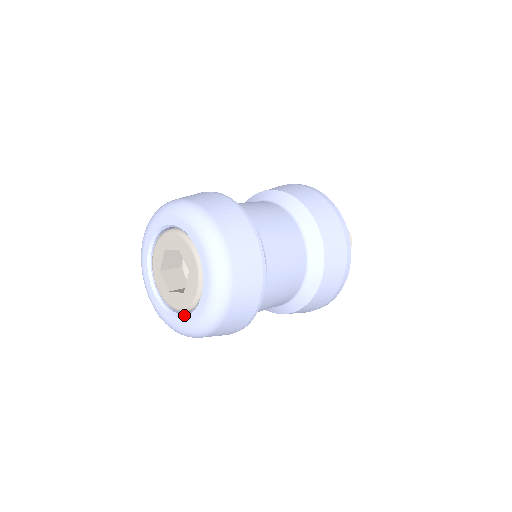
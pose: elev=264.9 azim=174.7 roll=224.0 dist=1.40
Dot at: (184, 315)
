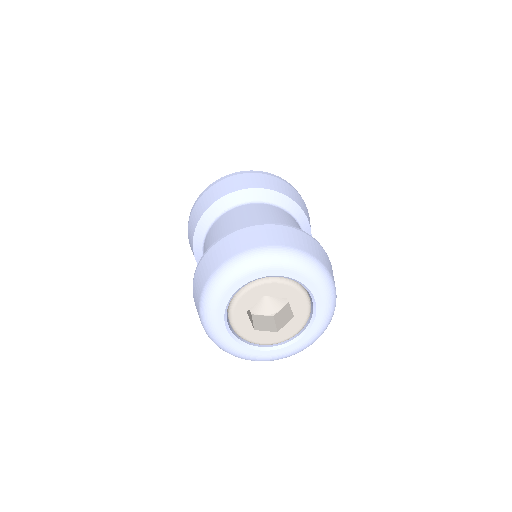
Dot at: (270, 349)
